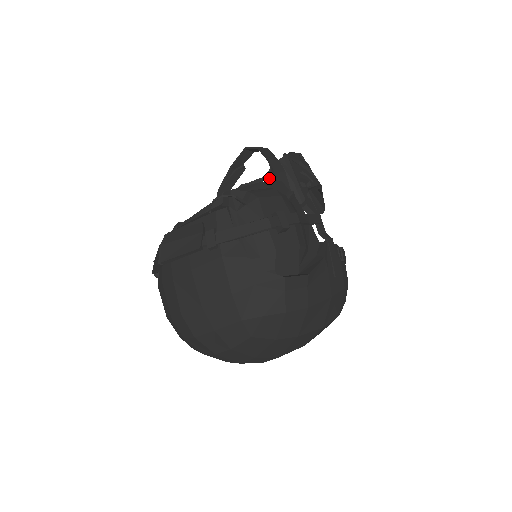
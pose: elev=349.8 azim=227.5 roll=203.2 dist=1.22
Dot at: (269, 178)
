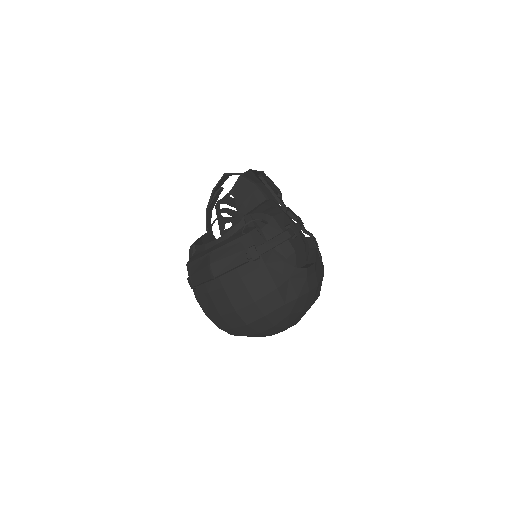
Dot at: (234, 192)
